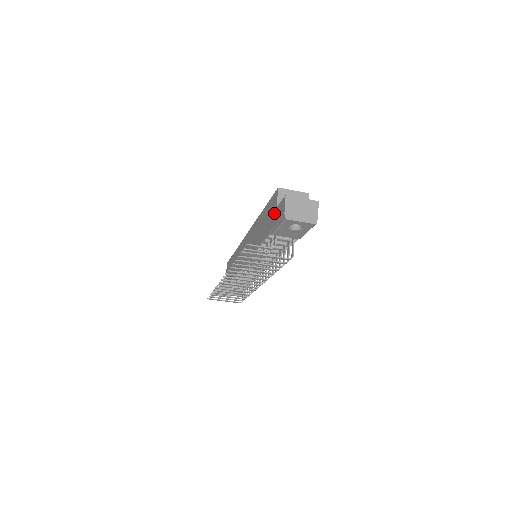
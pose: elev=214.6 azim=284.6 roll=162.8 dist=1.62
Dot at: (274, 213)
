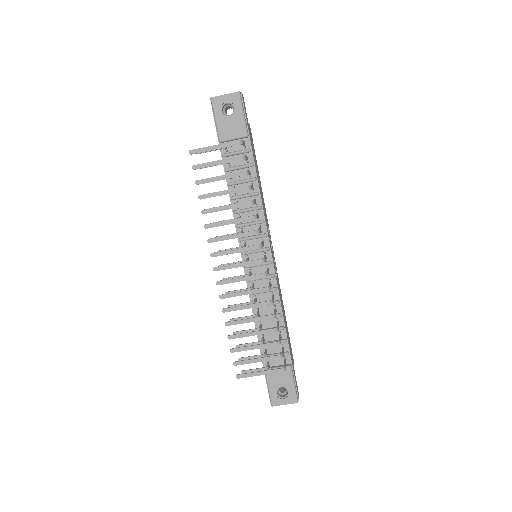
Dot at: occluded
